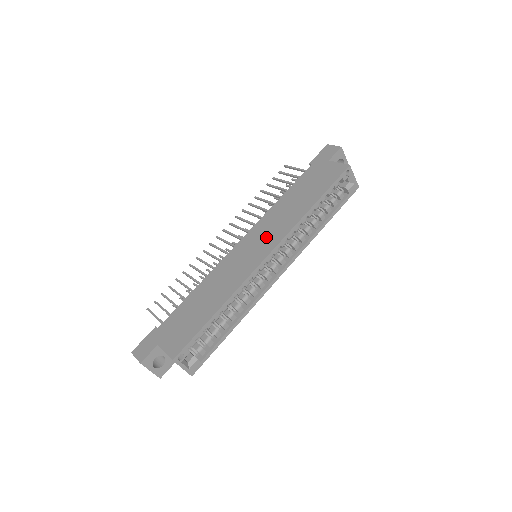
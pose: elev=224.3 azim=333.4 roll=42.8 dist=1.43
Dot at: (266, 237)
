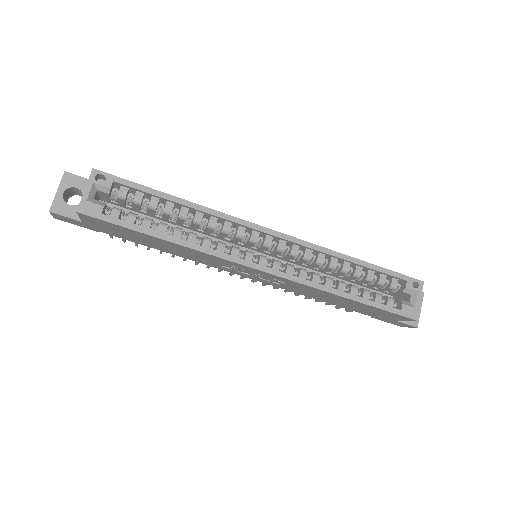
Dot at: occluded
